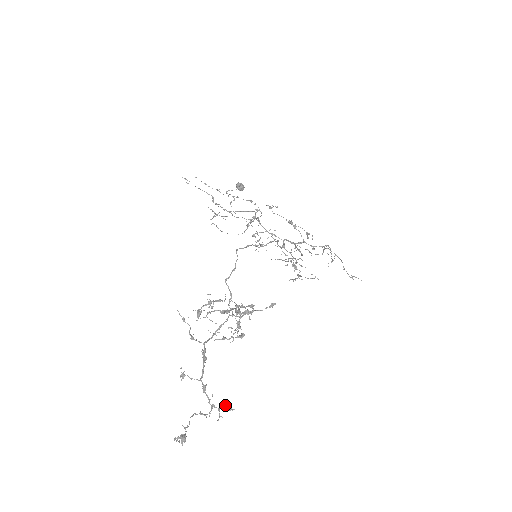
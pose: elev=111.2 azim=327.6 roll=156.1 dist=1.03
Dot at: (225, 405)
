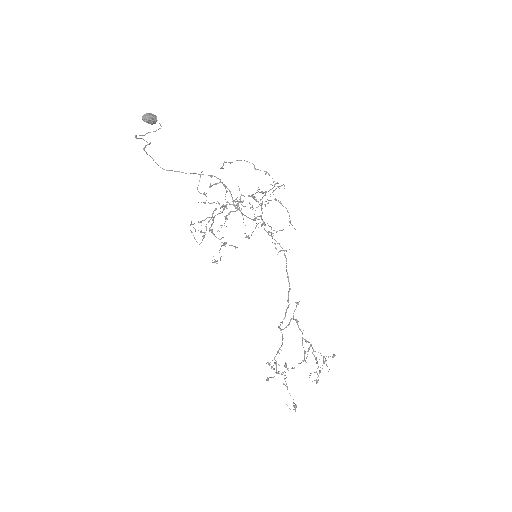
Dot at: occluded
